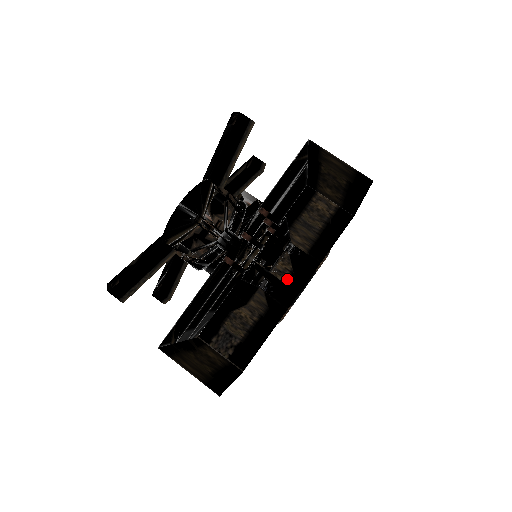
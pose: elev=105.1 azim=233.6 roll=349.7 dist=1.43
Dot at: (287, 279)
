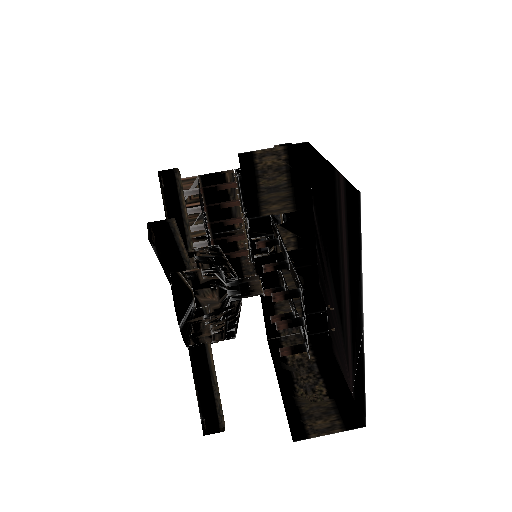
Dot at: (296, 245)
